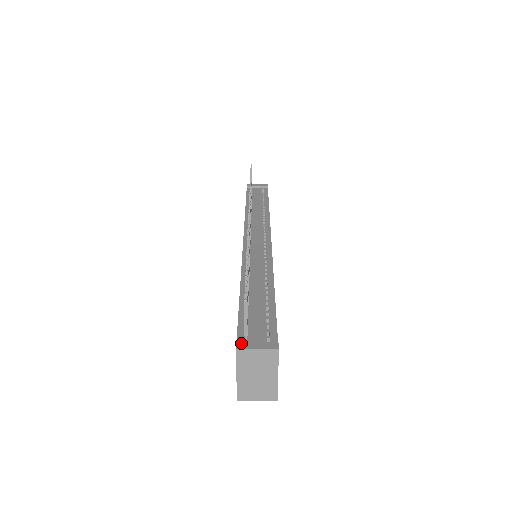
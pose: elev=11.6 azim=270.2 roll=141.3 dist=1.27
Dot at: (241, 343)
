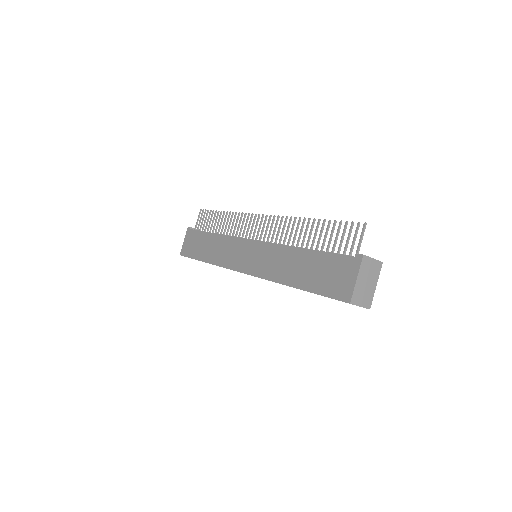
Dot at: (361, 254)
